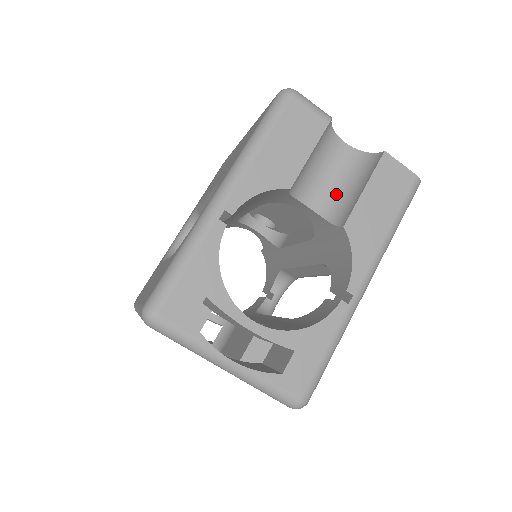
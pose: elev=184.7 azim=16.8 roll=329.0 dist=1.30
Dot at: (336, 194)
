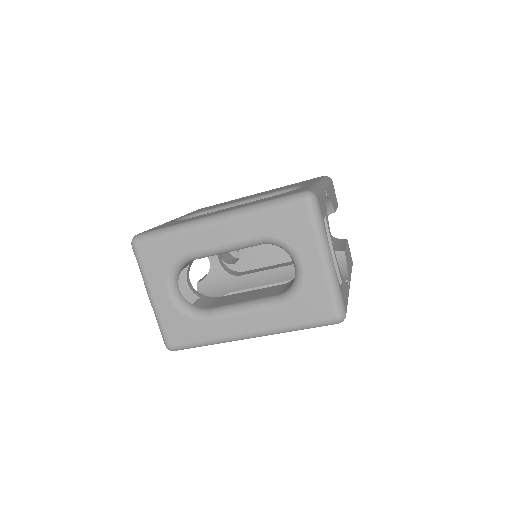
Dot at: occluded
